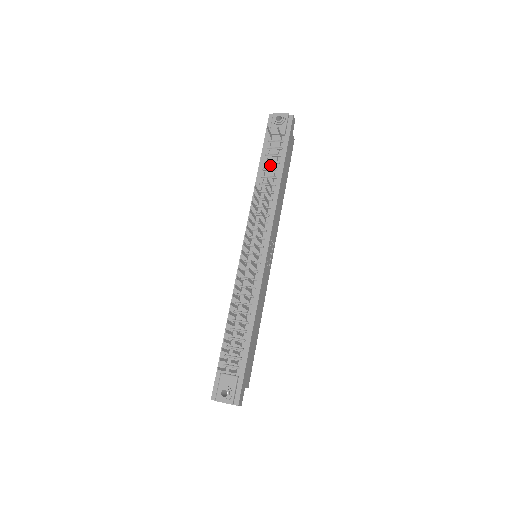
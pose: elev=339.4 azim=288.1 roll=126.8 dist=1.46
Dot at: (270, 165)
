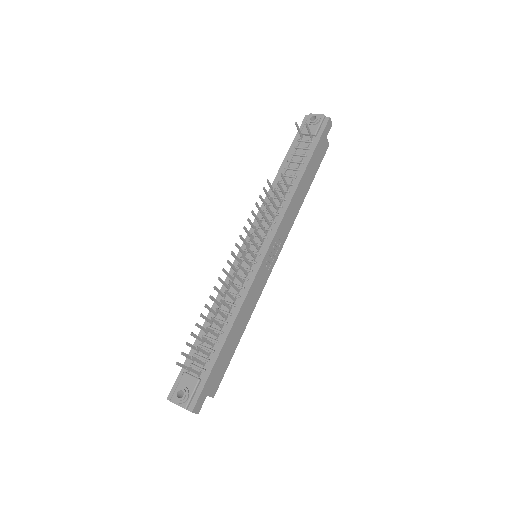
Dot at: (293, 164)
